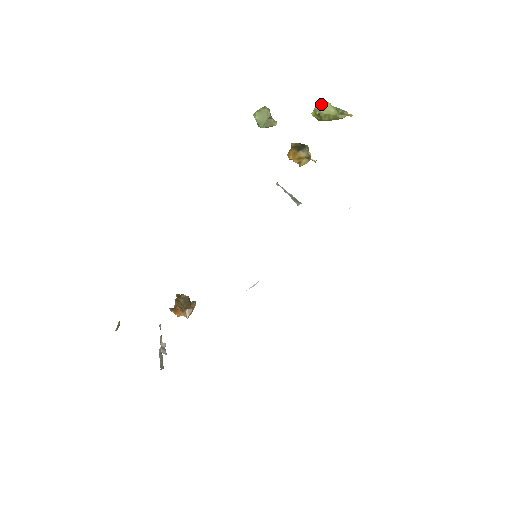
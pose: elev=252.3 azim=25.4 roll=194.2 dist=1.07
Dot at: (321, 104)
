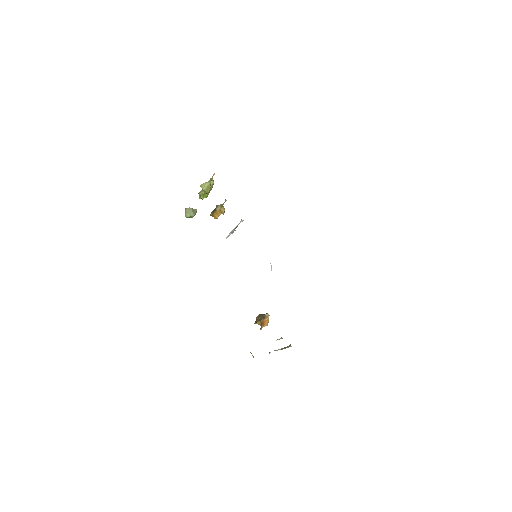
Dot at: (200, 191)
